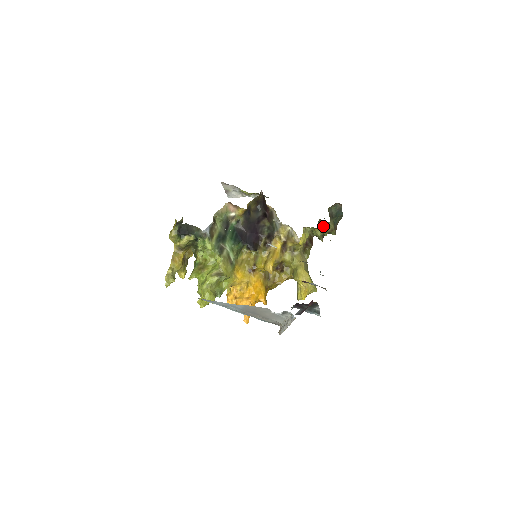
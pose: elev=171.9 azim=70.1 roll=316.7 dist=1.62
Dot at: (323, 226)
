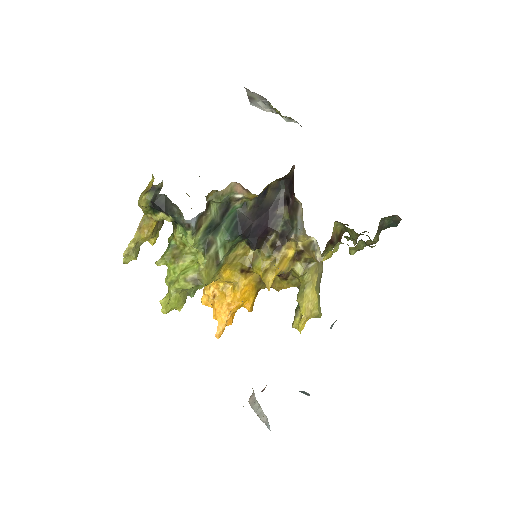
Dot at: (362, 246)
